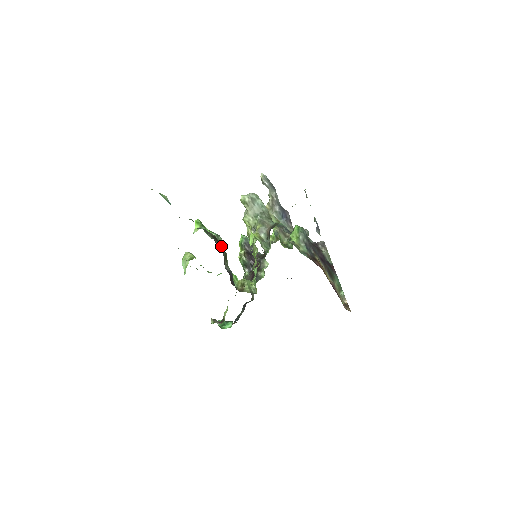
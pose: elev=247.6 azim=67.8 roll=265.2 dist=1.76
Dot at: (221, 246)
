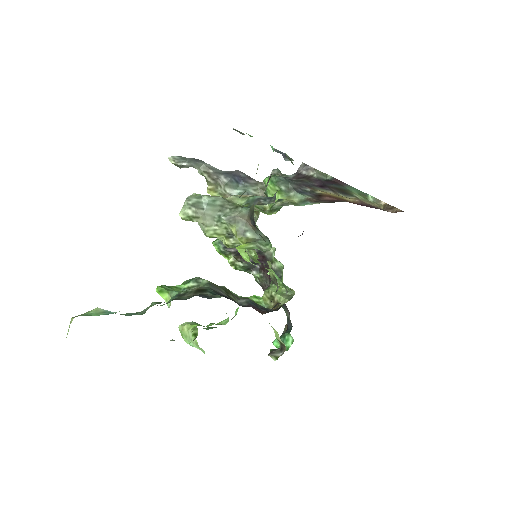
Dot at: (213, 289)
